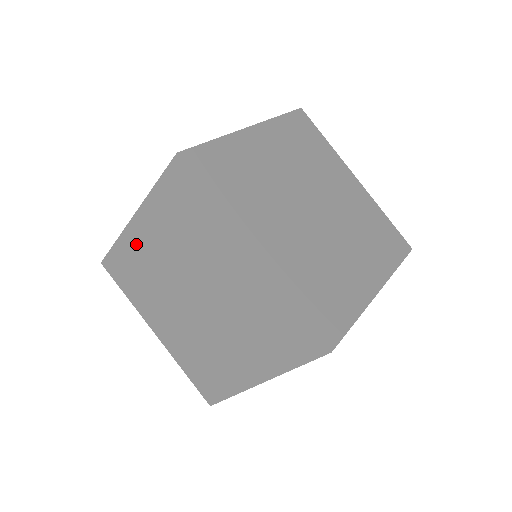
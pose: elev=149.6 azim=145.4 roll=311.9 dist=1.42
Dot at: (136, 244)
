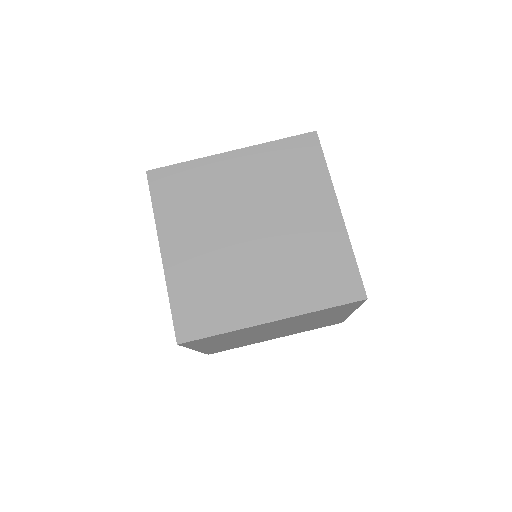
Dot at: occluded
